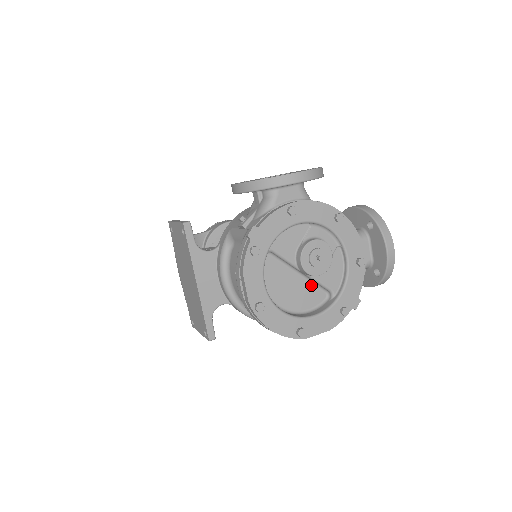
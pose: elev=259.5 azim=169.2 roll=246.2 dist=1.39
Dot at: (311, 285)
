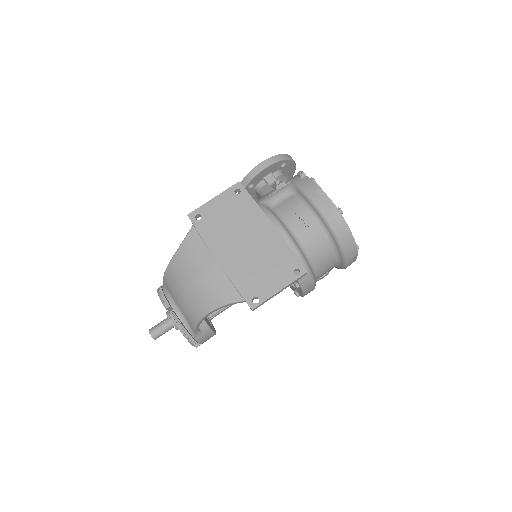
Dot at: occluded
